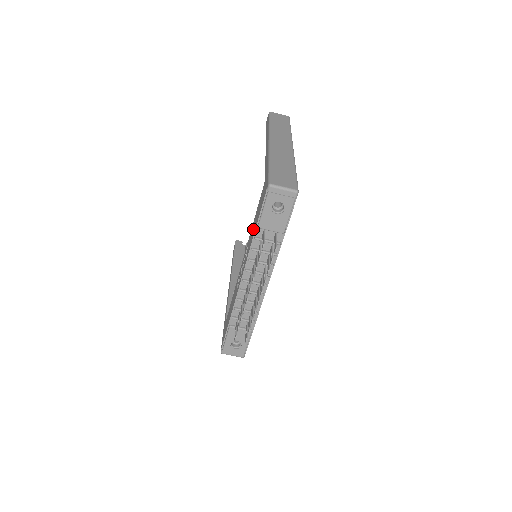
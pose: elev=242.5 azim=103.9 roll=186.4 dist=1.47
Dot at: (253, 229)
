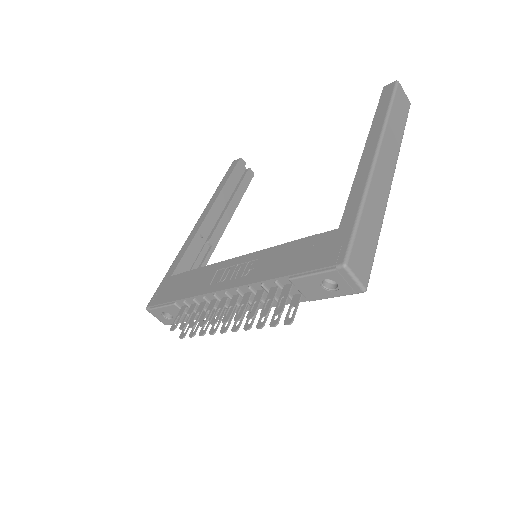
Dot at: (281, 261)
